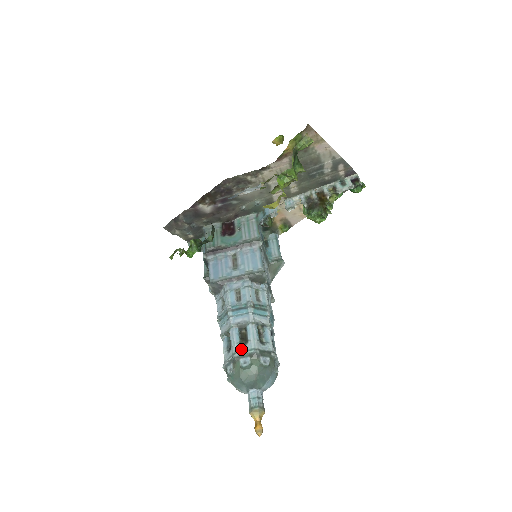
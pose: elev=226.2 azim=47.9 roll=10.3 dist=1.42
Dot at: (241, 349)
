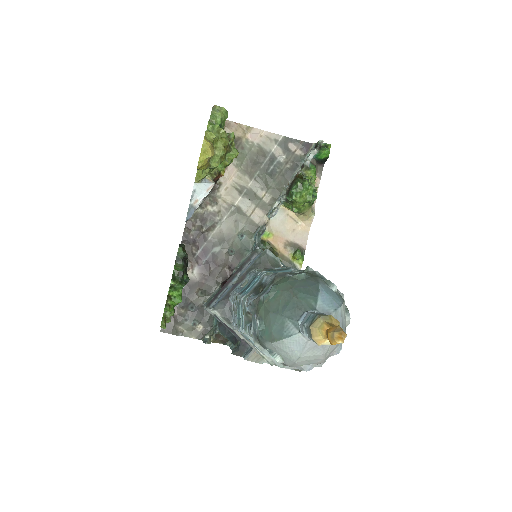
Dot at: (259, 294)
